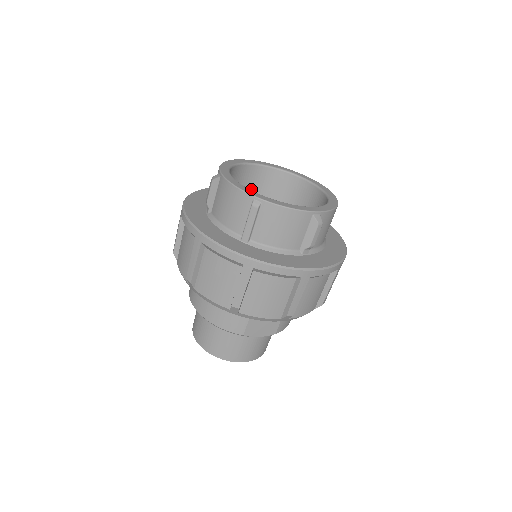
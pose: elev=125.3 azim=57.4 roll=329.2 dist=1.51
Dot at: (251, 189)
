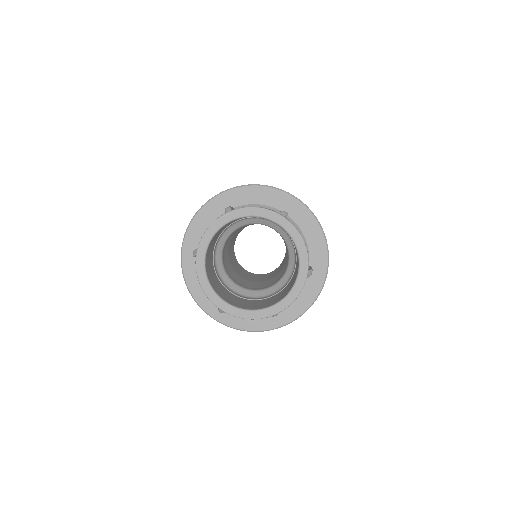
Dot at: (212, 246)
